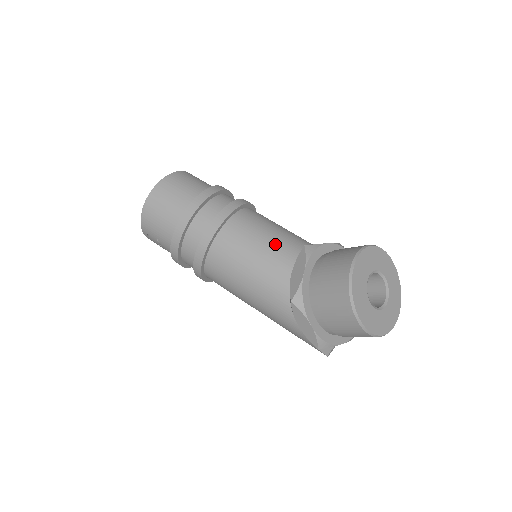
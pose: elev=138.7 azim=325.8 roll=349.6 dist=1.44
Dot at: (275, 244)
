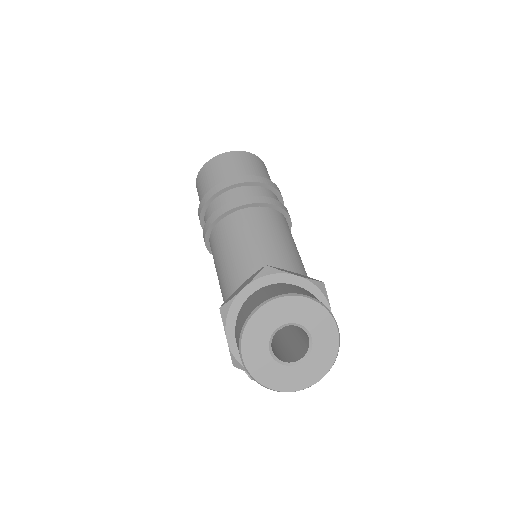
Dot at: (252, 251)
